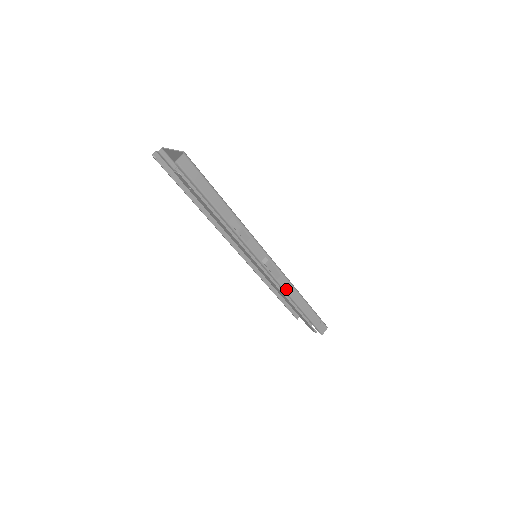
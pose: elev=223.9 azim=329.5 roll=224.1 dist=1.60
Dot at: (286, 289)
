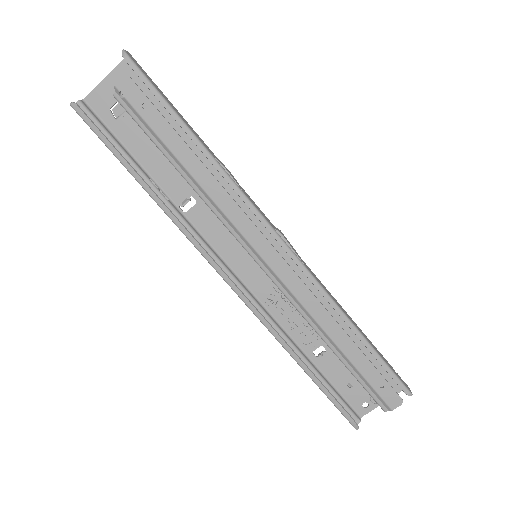
Dot at: (324, 289)
